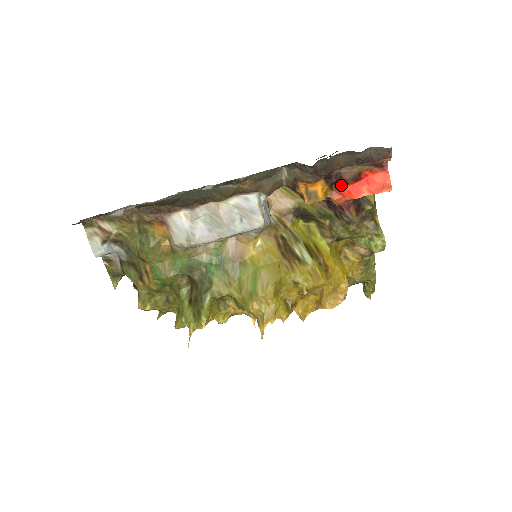
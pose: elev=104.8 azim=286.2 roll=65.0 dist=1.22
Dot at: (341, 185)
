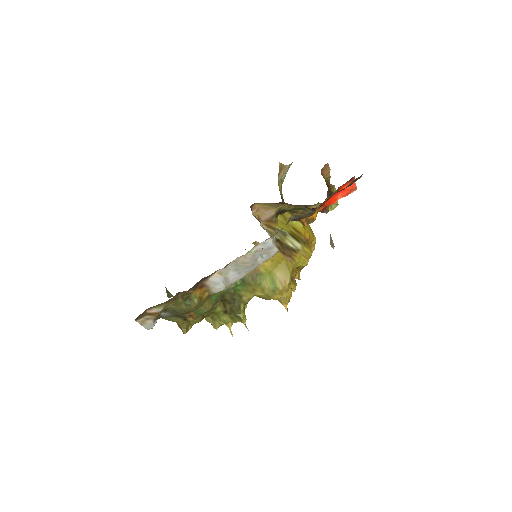
Dot at: (324, 202)
